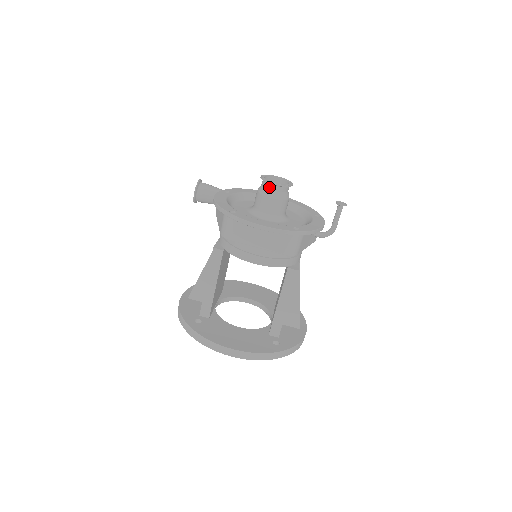
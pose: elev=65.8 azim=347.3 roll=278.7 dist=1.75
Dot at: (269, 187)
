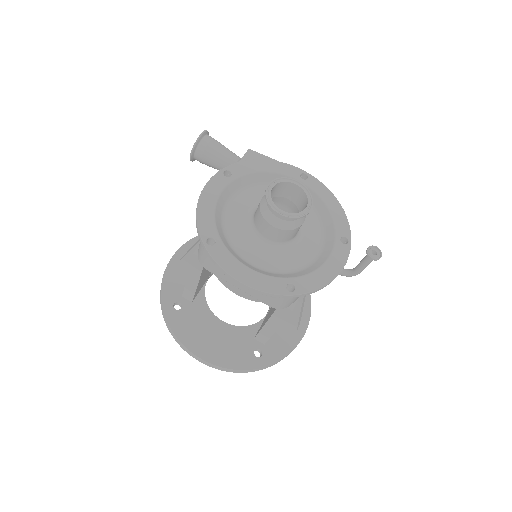
Dot at: (273, 211)
